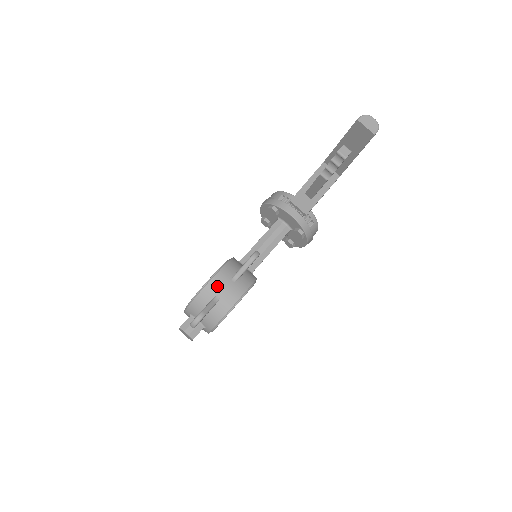
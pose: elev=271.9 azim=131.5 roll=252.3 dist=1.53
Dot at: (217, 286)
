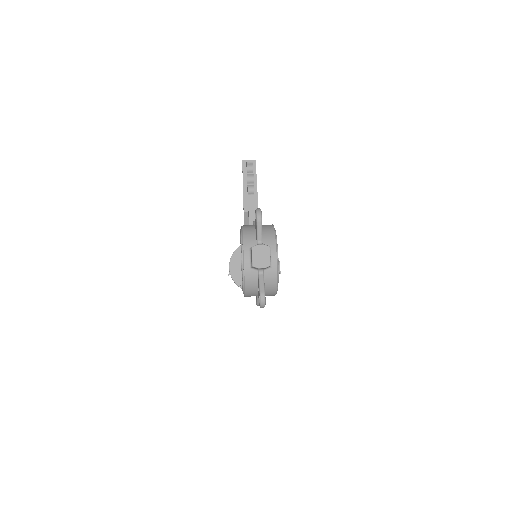
Dot at: occluded
